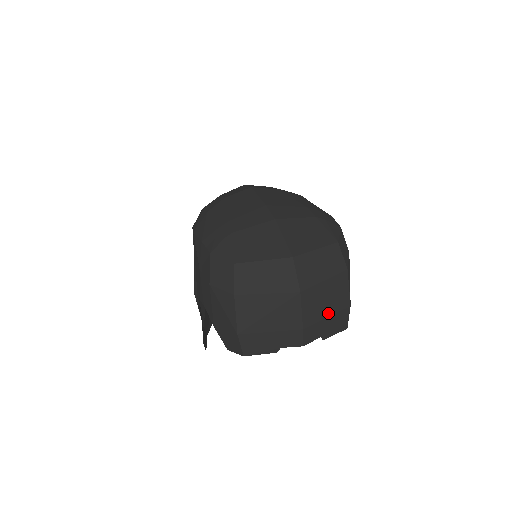
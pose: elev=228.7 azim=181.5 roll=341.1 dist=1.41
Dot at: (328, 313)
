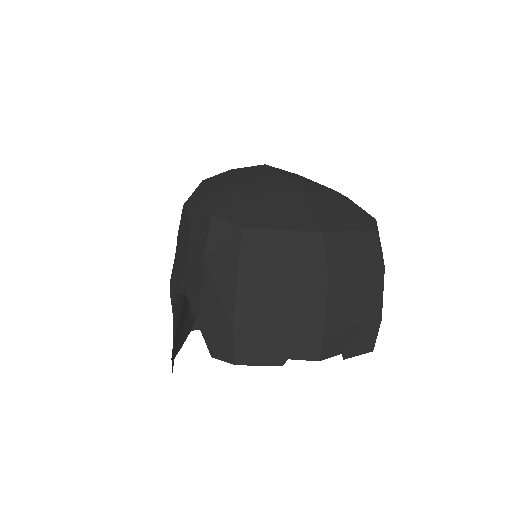
Dot at: (355, 321)
